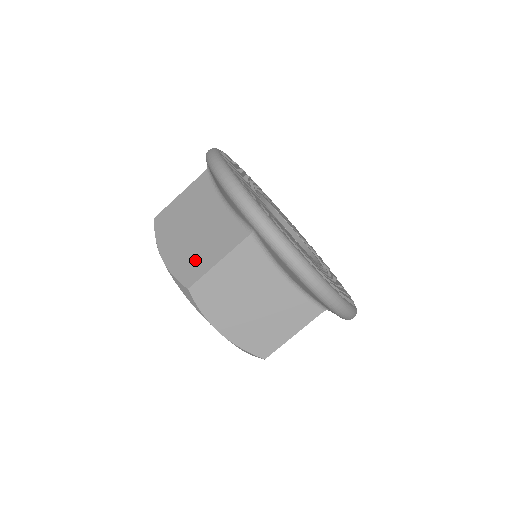
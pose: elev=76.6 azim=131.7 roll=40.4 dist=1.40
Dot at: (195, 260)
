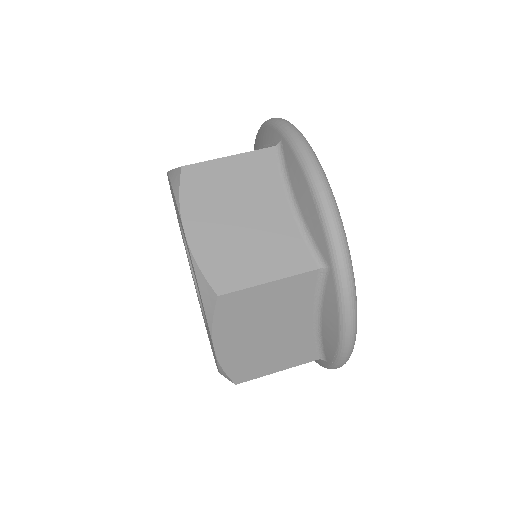
Dot at: occluded
